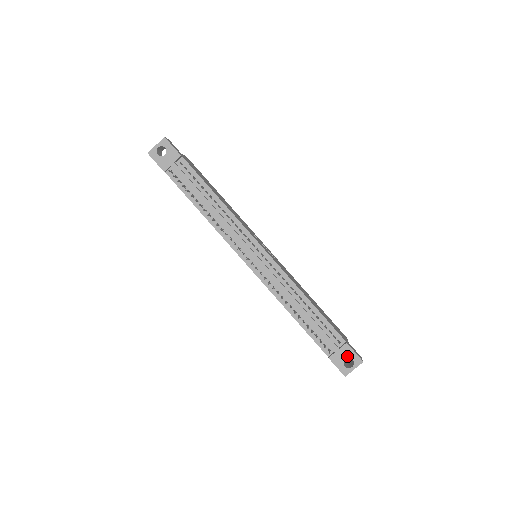
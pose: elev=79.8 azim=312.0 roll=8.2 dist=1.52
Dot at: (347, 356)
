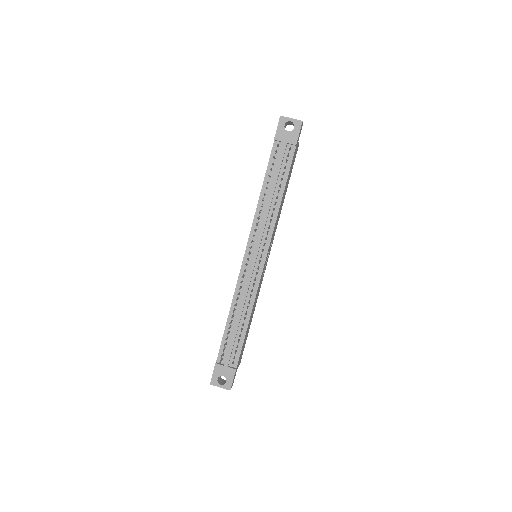
Dot at: (226, 376)
